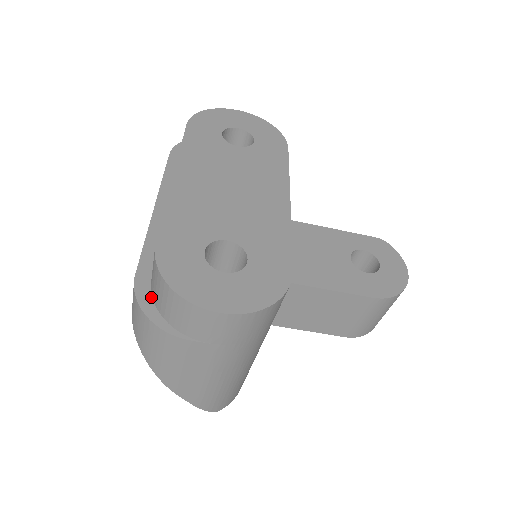
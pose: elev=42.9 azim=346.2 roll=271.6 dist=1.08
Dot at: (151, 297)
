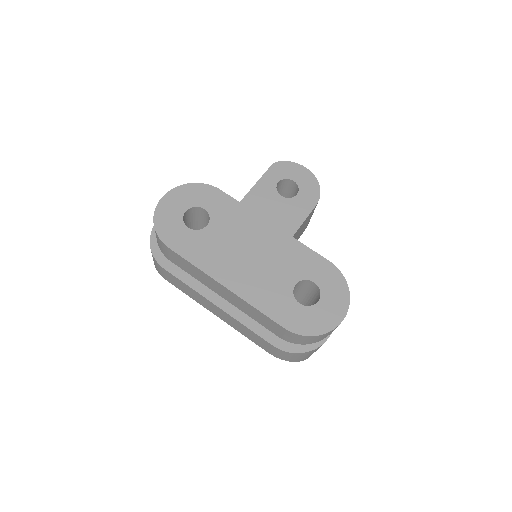
Dot at: (293, 344)
